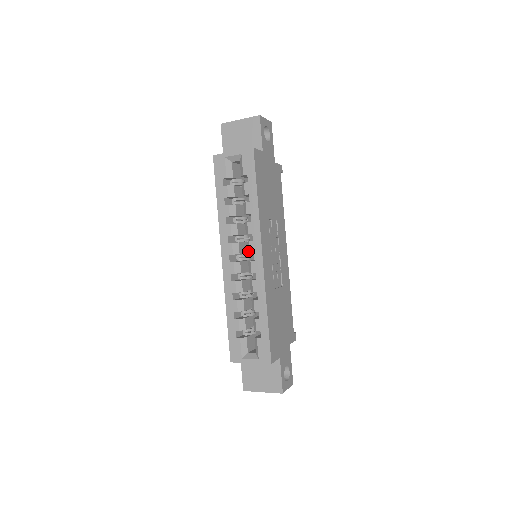
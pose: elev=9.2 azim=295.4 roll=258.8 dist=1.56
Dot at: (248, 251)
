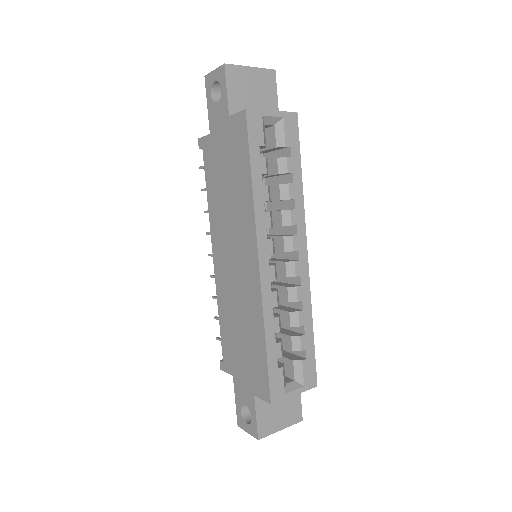
Dot at: (289, 248)
